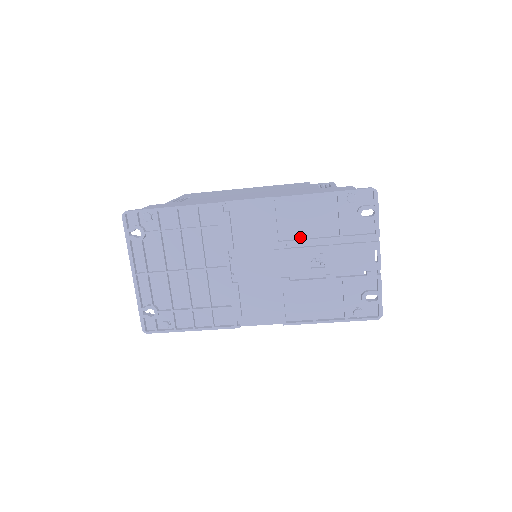
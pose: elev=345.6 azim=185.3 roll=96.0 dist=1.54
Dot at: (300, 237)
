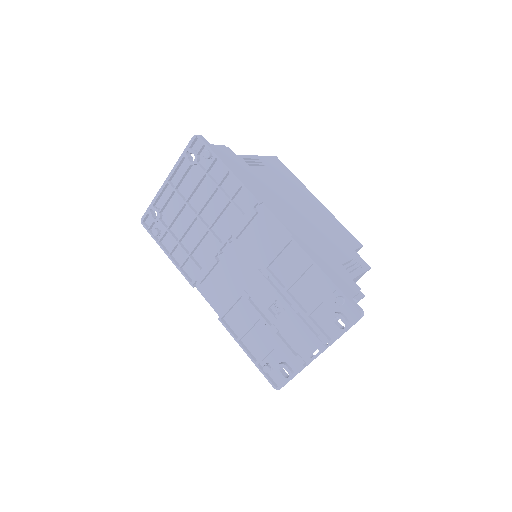
Dot at: (283, 282)
